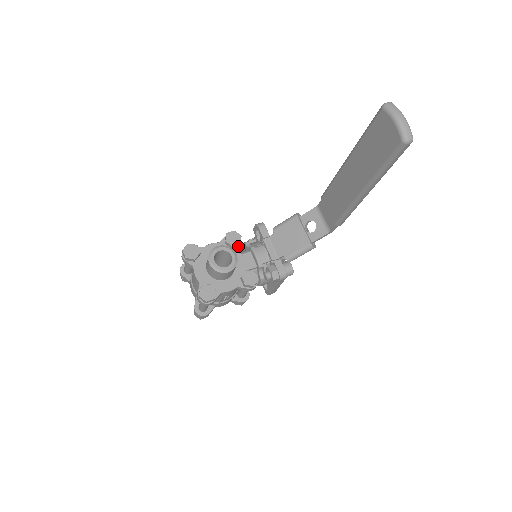
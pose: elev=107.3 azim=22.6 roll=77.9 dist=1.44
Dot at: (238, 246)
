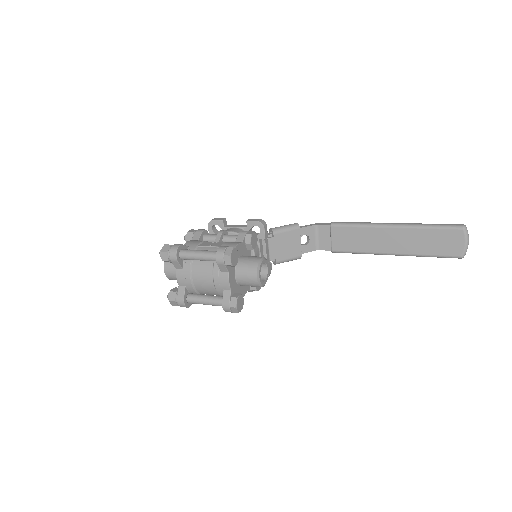
Dot at: occluded
